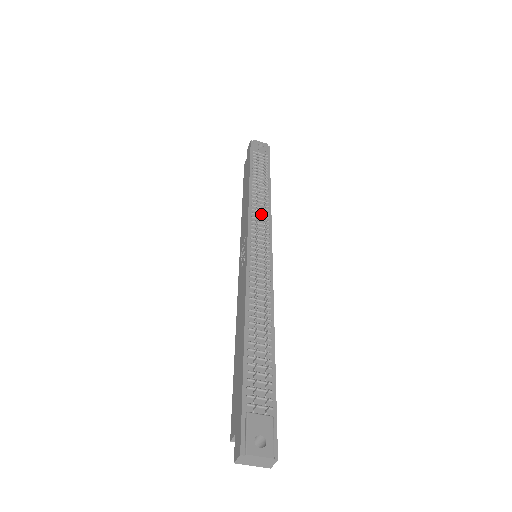
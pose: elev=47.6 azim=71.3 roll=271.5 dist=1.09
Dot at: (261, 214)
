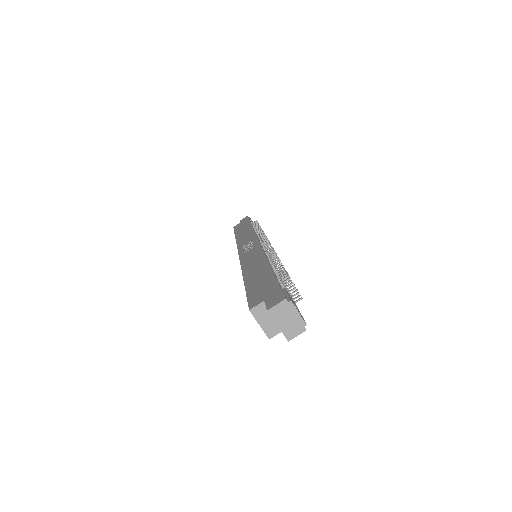
Dot at: occluded
